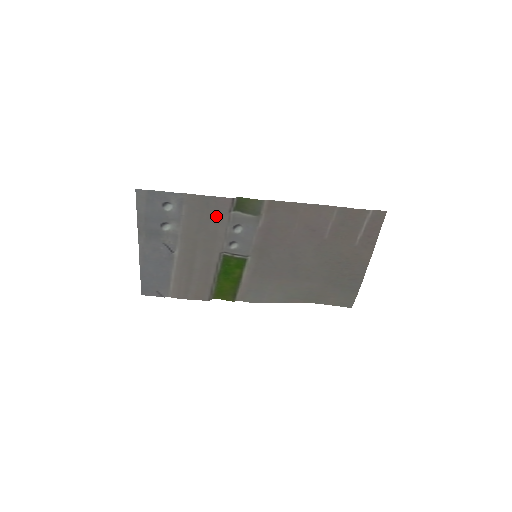
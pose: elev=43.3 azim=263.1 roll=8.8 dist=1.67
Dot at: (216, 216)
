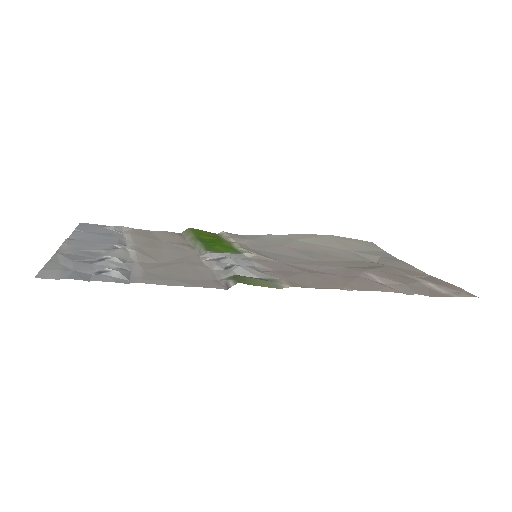
Dot at: (195, 275)
